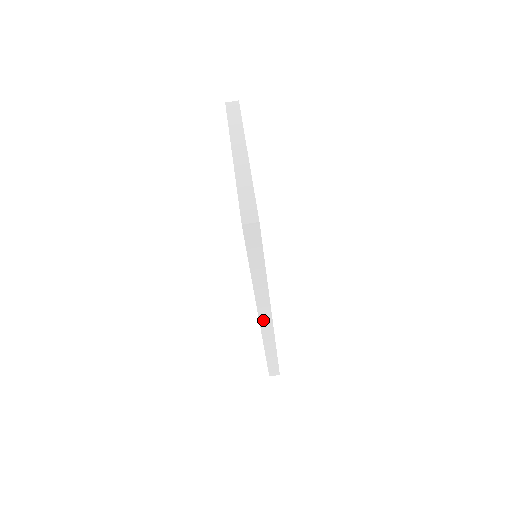
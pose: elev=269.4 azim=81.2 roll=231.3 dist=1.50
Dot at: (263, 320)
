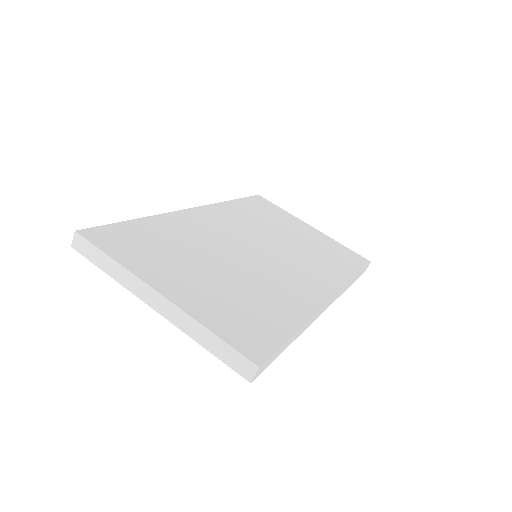
Dot at: (328, 305)
